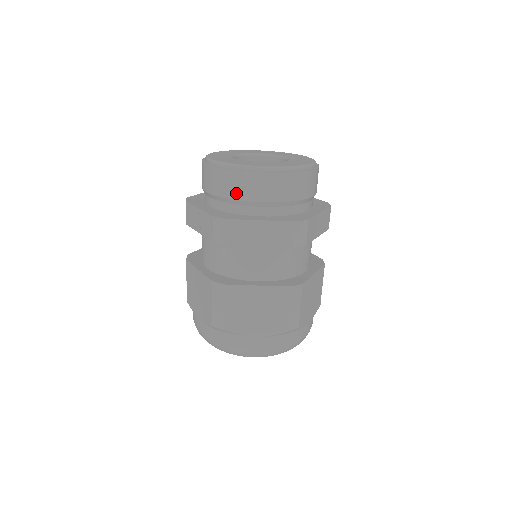
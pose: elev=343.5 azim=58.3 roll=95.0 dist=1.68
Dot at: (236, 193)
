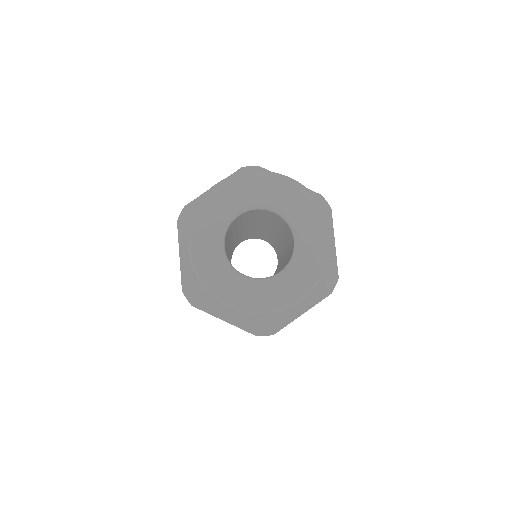
Dot at: occluded
